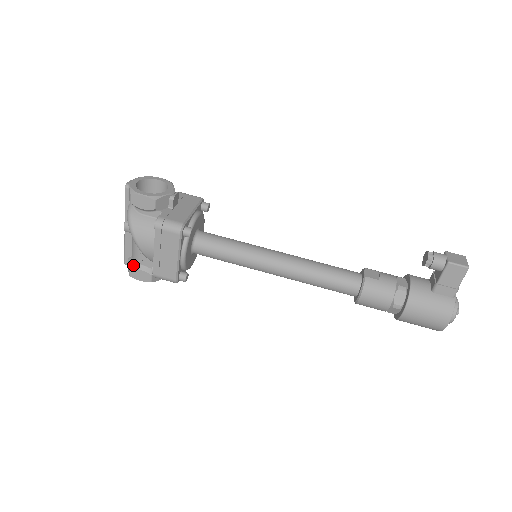
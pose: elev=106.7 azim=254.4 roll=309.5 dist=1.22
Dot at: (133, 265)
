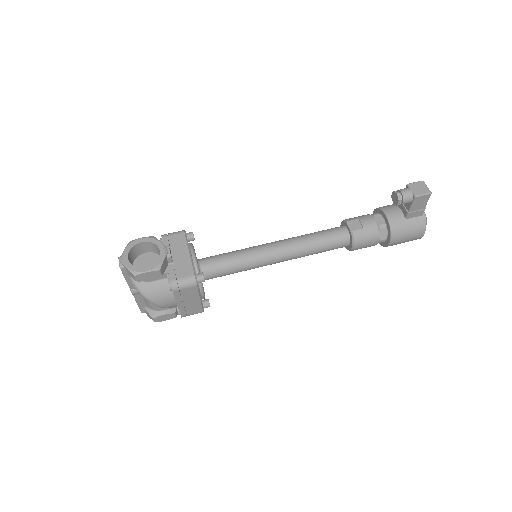
Dot at: (154, 314)
